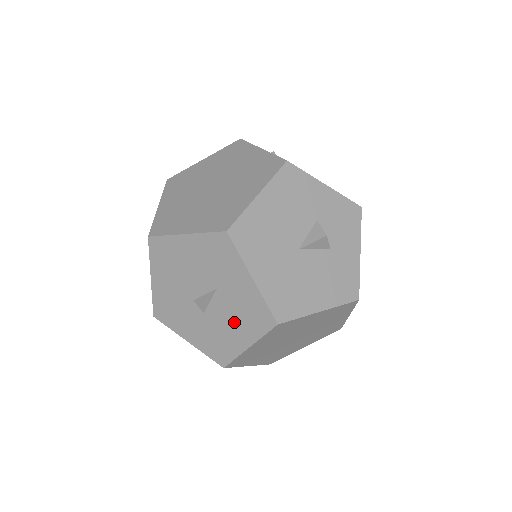
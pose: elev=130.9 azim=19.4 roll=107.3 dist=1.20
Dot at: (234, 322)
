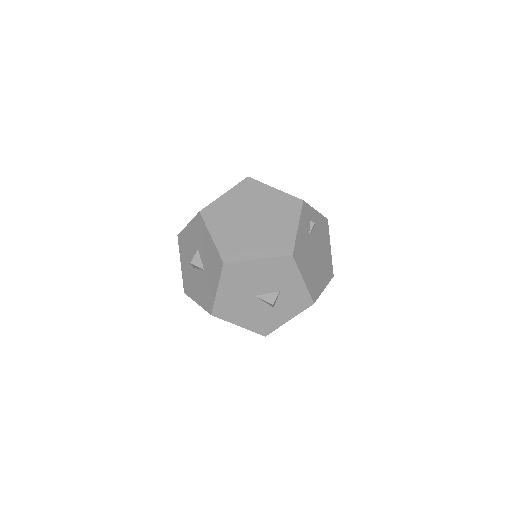
Dot at: (200, 289)
